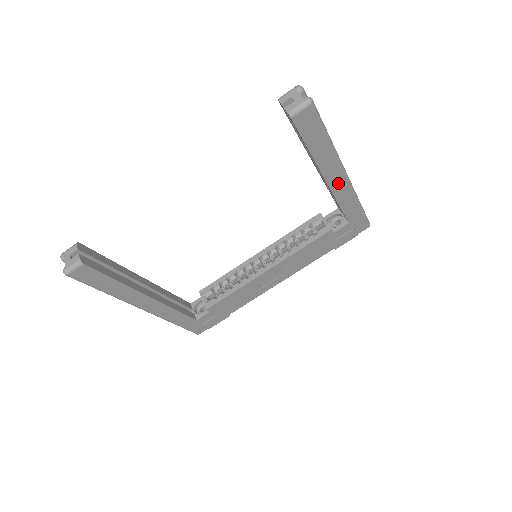
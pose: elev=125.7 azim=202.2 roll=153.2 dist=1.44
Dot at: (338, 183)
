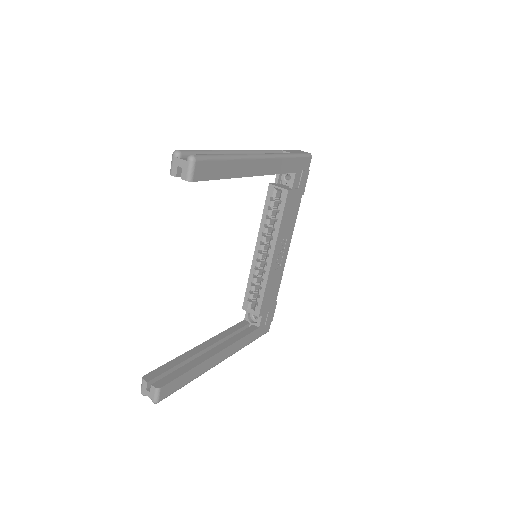
Dot at: (263, 166)
